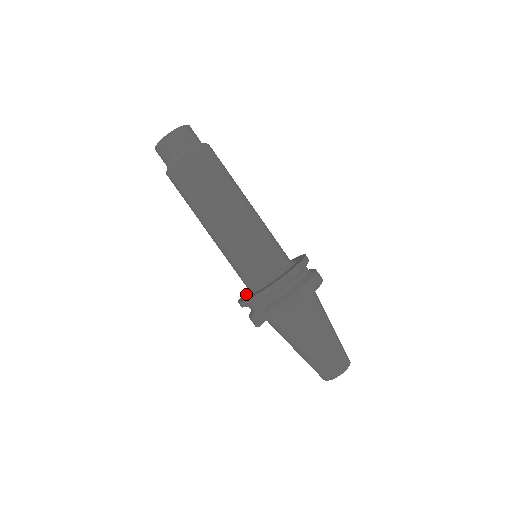
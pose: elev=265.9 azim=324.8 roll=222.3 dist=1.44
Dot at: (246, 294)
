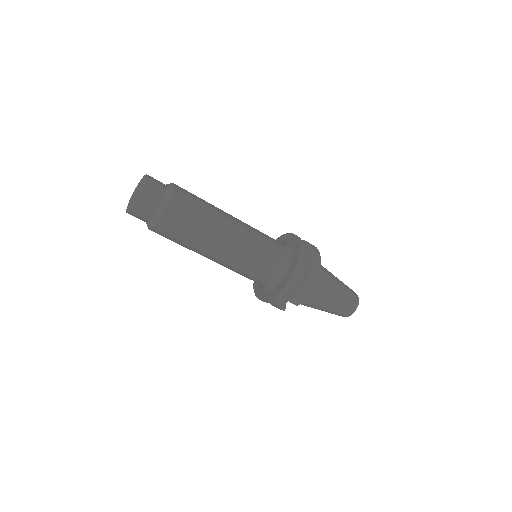
Dot at: (259, 287)
